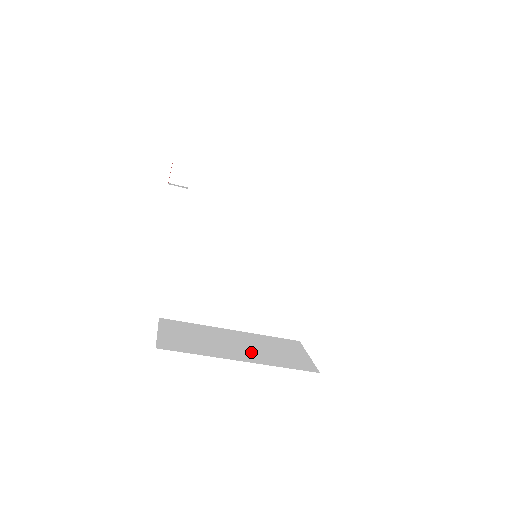
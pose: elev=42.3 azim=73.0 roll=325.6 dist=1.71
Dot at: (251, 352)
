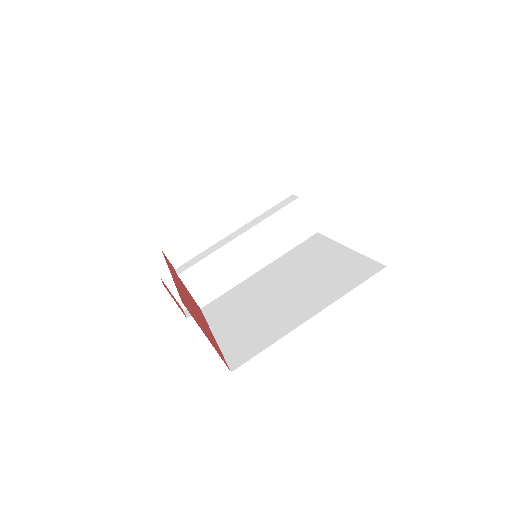
Dot at: occluded
